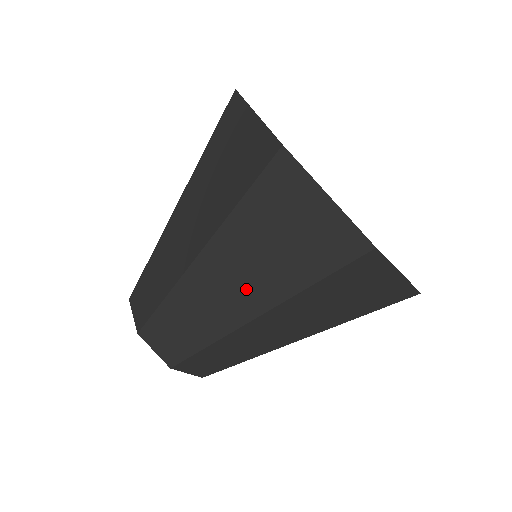
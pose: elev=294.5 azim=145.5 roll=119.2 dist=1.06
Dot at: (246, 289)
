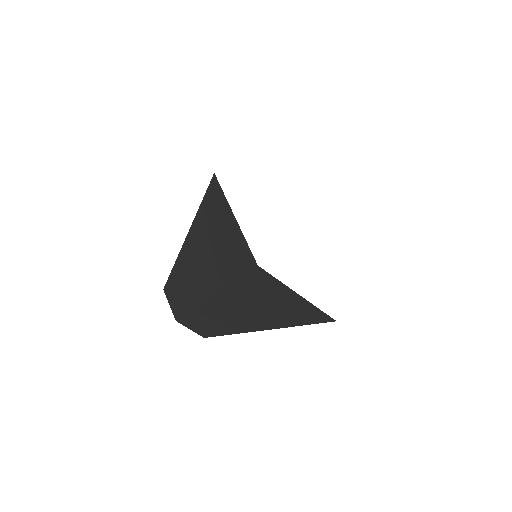
Dot at: (203, 275)
